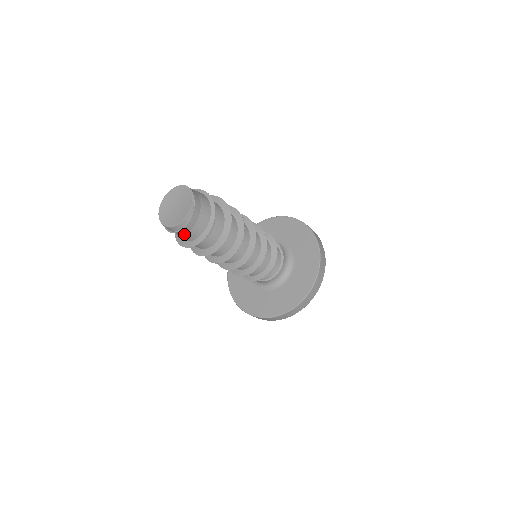
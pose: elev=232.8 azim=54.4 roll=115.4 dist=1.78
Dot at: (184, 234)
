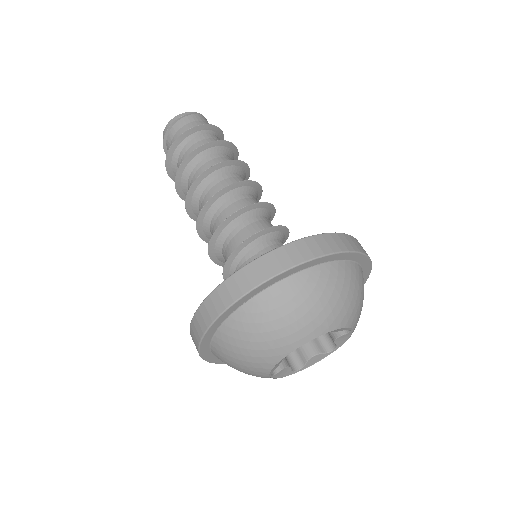
Dot at: (176, 135)
